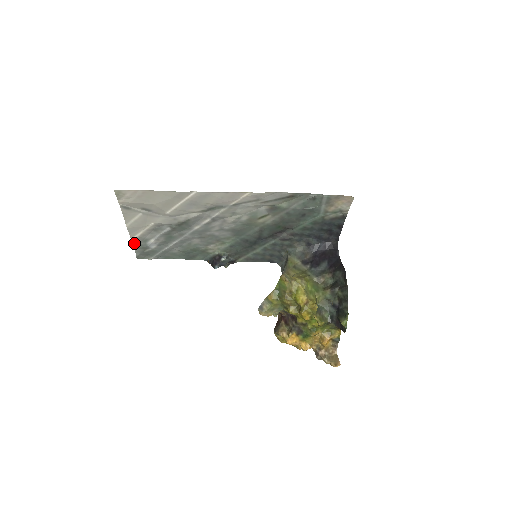
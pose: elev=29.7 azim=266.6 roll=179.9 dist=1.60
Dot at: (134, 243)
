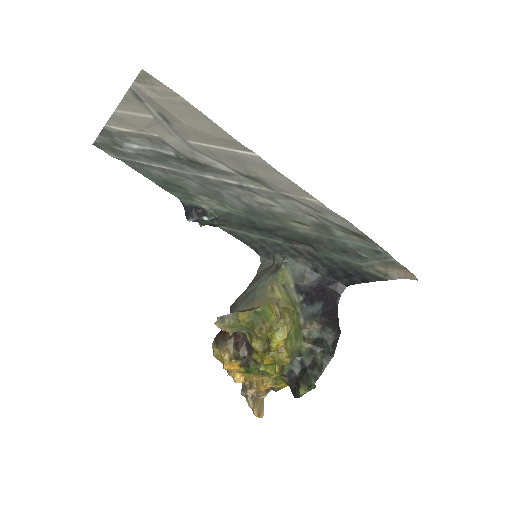
Dot at: (105, 130)
